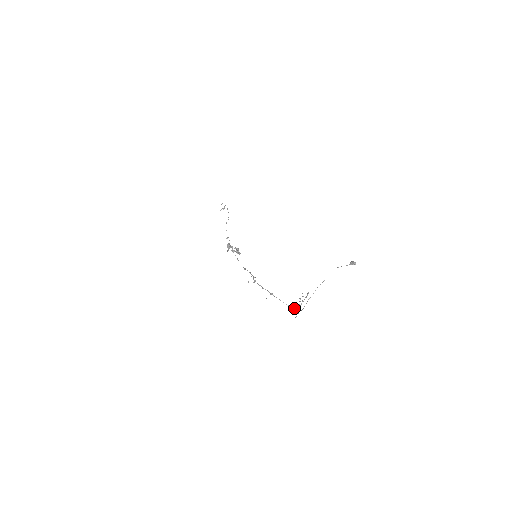
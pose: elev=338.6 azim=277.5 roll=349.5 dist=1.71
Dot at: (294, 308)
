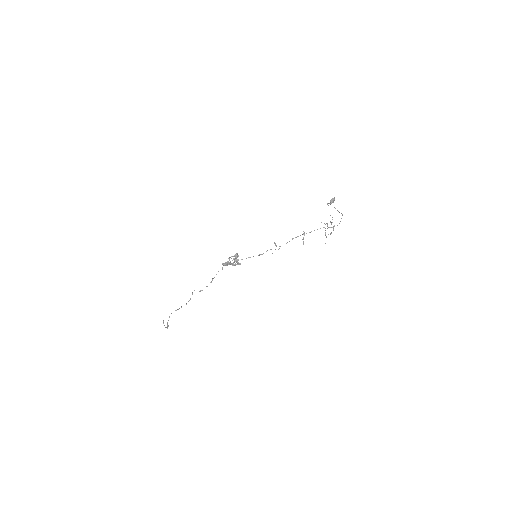
Dot at: (331, 227)
